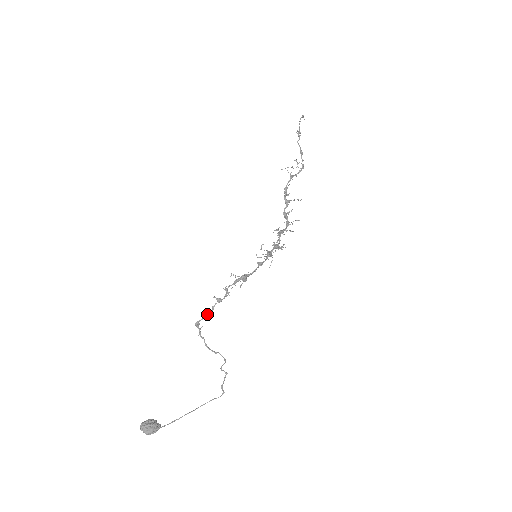
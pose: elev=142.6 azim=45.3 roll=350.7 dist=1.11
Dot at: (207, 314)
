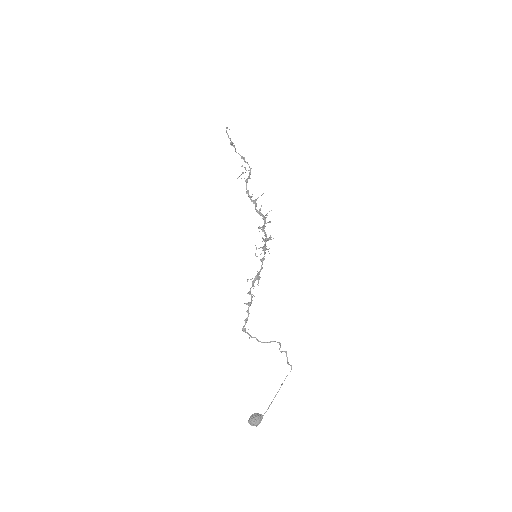
Dot at: (246, 319)
